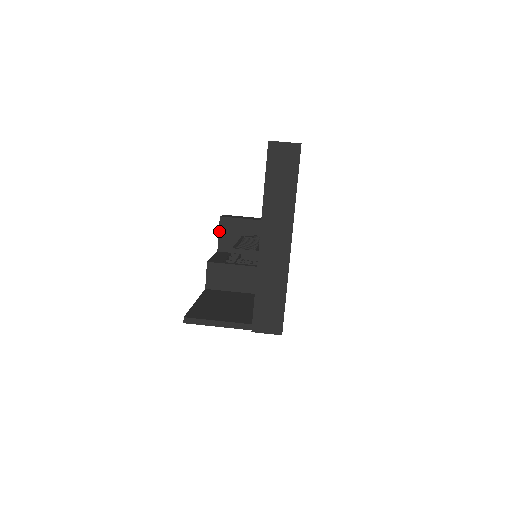
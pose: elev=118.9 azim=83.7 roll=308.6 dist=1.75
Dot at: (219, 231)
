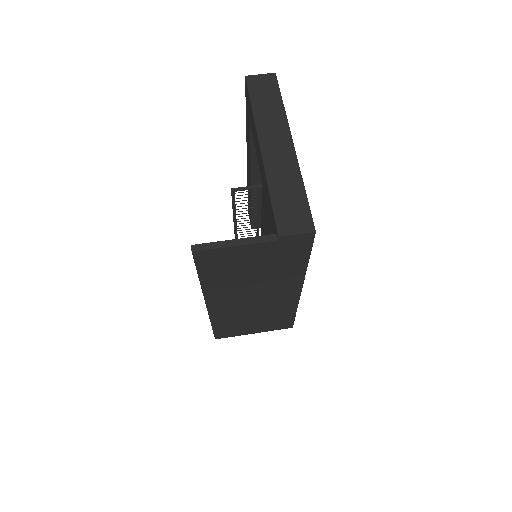
Dot at: occluded
